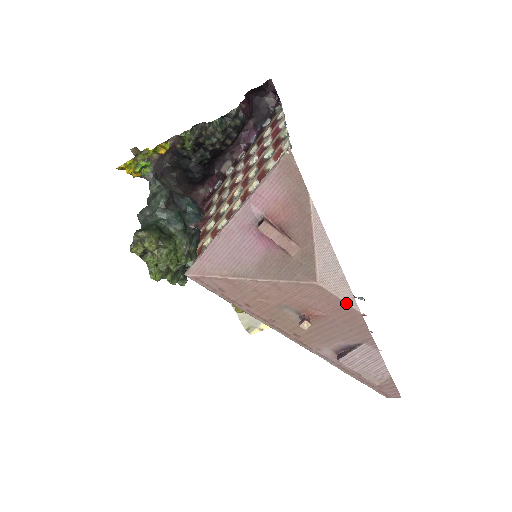
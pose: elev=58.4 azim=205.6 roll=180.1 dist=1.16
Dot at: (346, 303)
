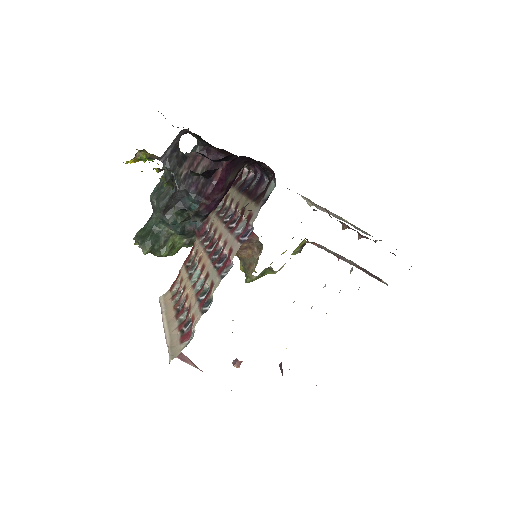
Dot at: occluded
